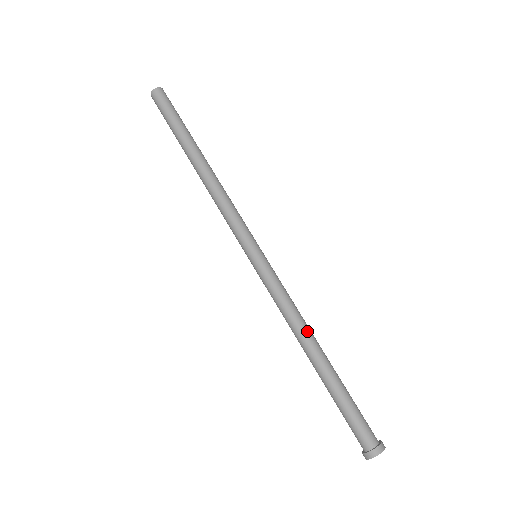
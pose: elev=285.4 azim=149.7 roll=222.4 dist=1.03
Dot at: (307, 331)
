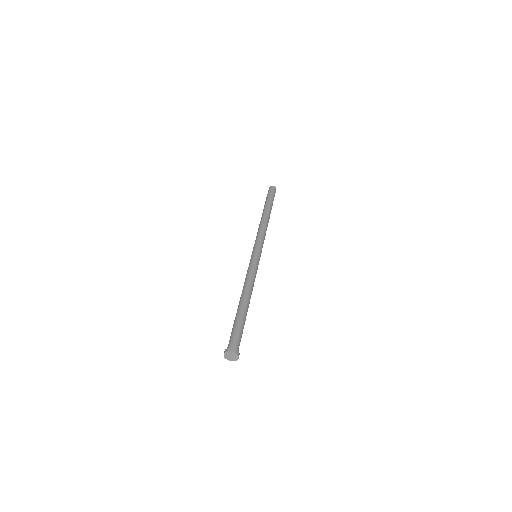
Dot at: (248, 289)
